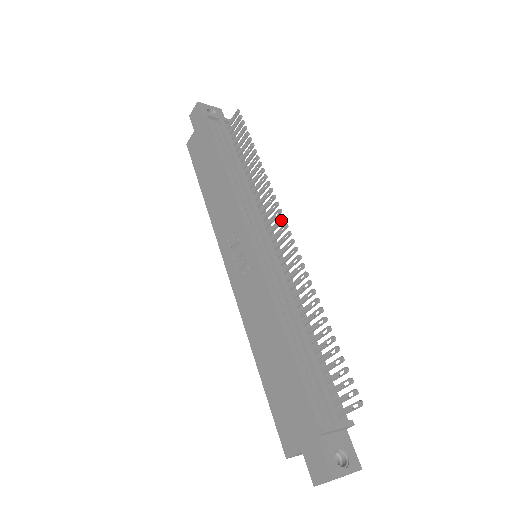
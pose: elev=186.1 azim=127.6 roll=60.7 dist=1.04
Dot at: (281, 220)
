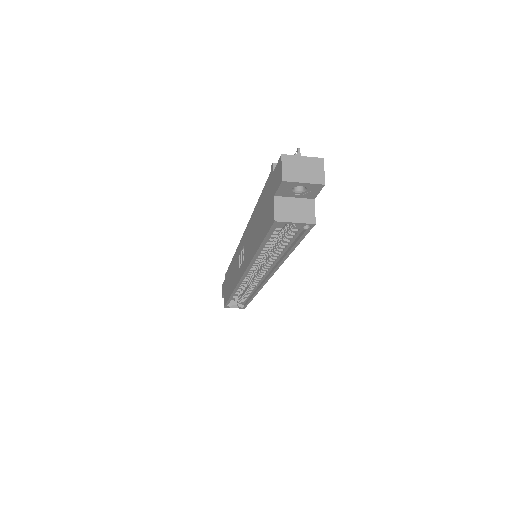
Dot at: occluded
